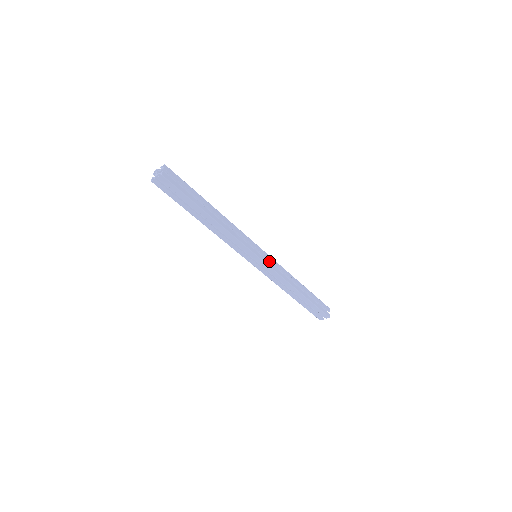
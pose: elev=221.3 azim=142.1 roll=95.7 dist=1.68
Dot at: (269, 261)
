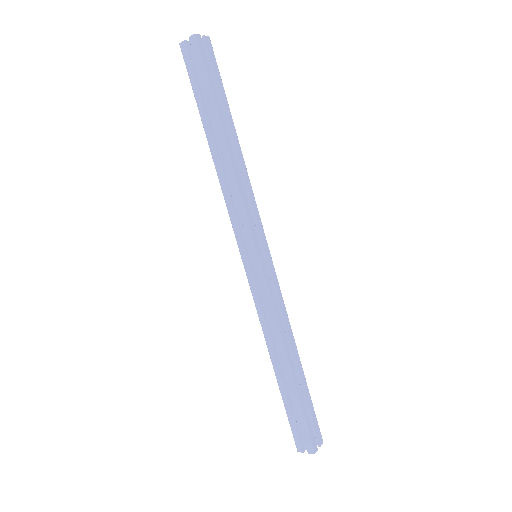
Dot at: occluded
